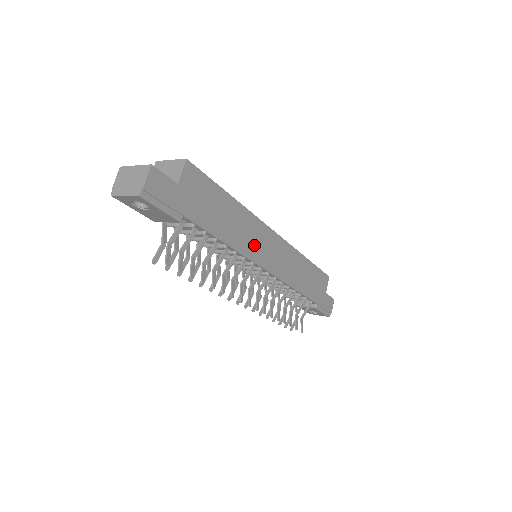
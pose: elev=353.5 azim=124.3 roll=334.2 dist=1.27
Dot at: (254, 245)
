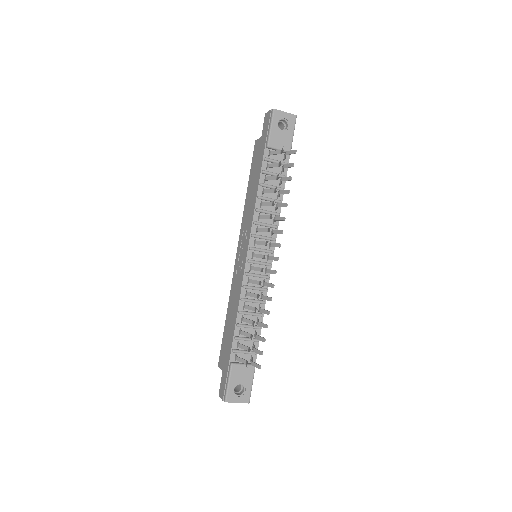
Dot at: occluded
